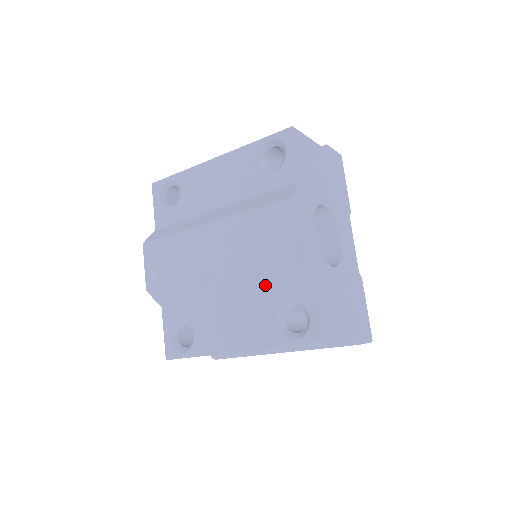
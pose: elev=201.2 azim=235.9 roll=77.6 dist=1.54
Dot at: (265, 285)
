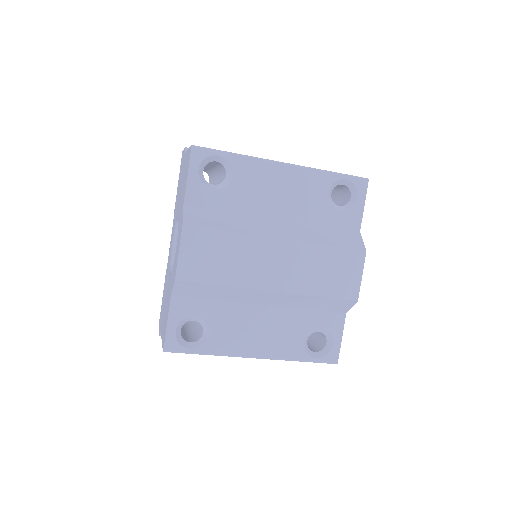
Dot at: (304, 308)
